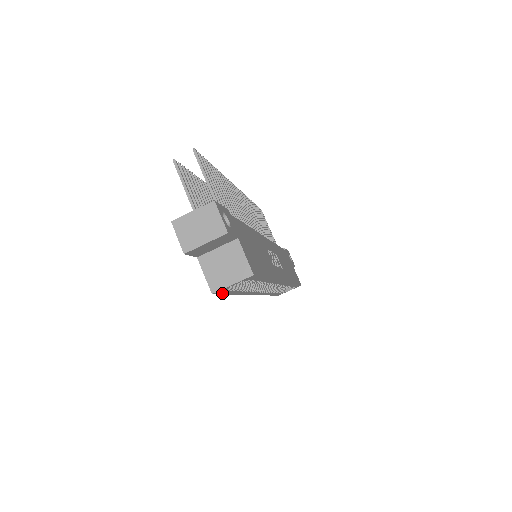
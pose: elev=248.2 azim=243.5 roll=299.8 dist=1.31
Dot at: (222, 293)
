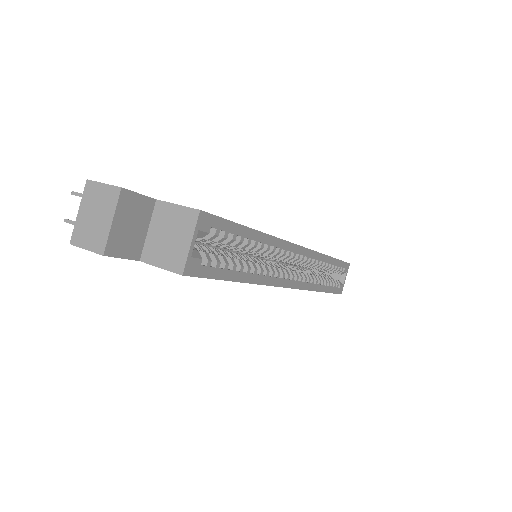
Dot at: (206, 275)
